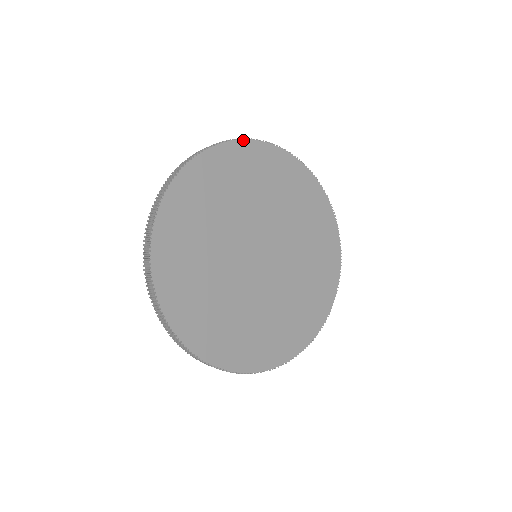
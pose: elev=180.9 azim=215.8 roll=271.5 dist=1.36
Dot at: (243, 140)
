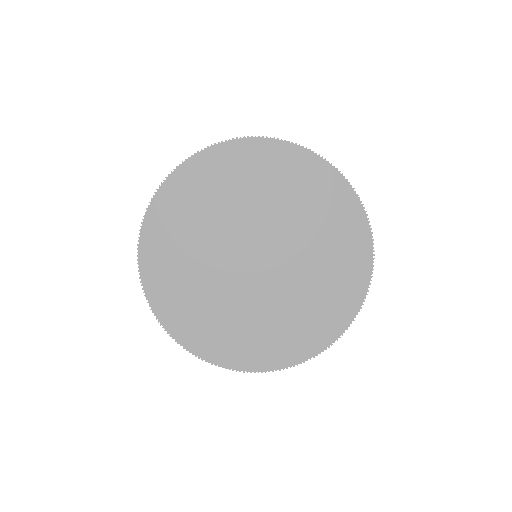
Dot at: (230, 141)
